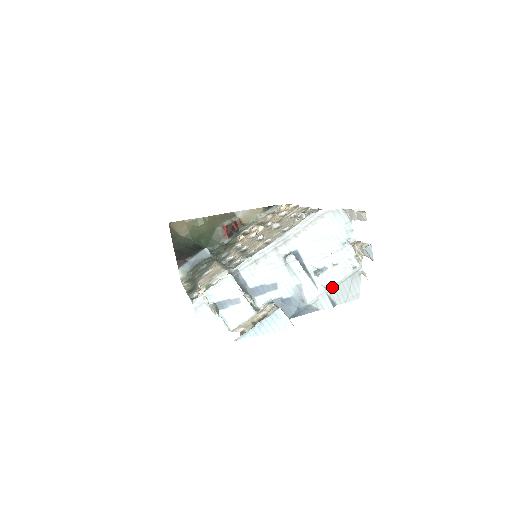
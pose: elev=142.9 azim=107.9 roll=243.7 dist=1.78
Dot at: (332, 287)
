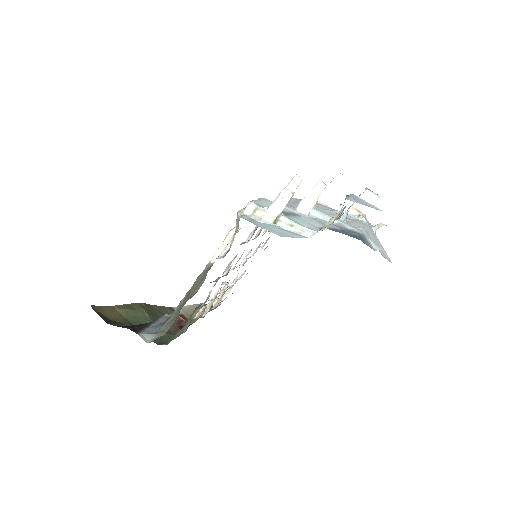
Dot at: (366, 230)
